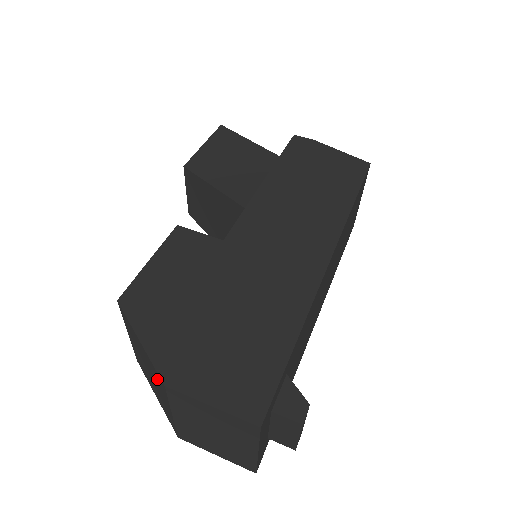
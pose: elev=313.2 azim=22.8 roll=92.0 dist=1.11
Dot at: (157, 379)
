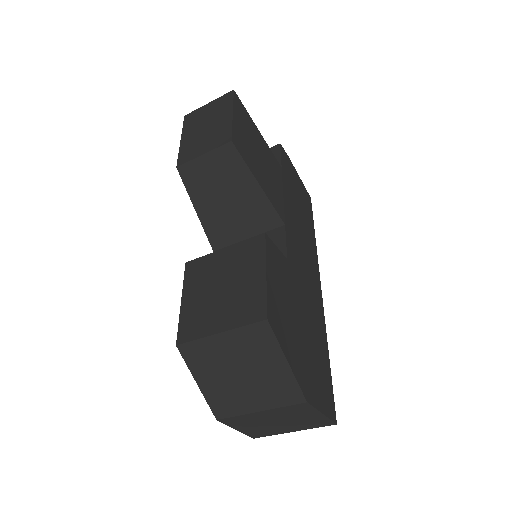
Dot at: (280, 390)
